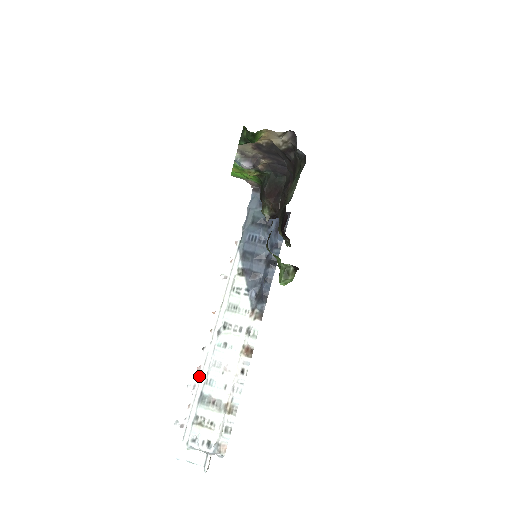
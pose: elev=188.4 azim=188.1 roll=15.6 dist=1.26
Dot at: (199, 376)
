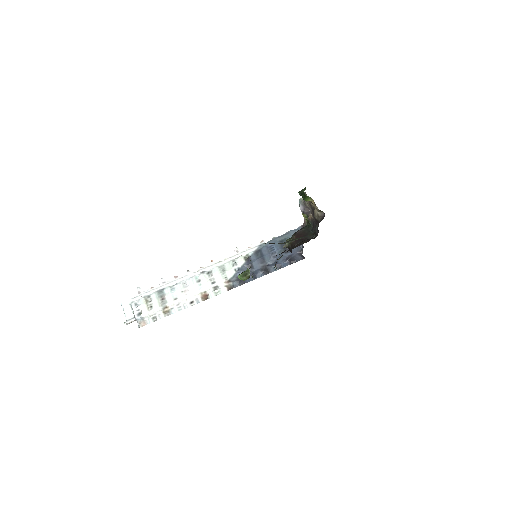
Dot at: (172, 280)
